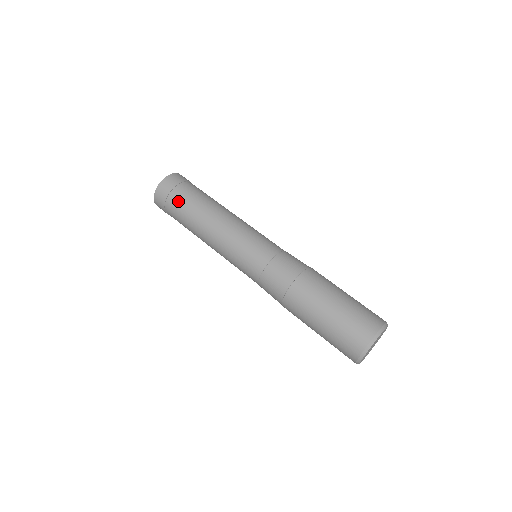
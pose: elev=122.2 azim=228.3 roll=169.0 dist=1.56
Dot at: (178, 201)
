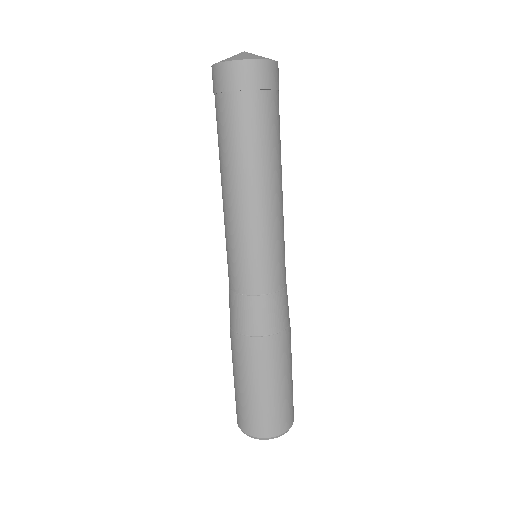
Dot at: (244, 114)
